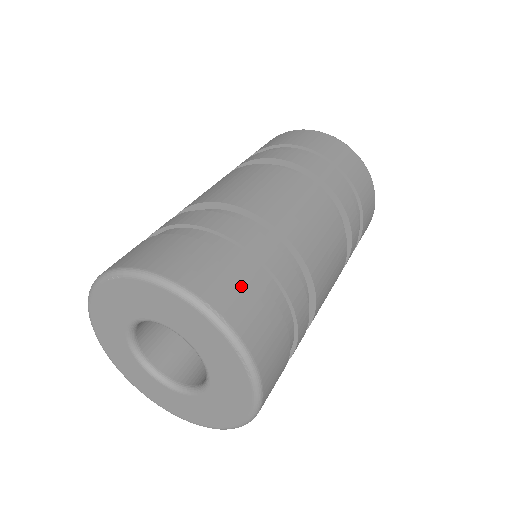
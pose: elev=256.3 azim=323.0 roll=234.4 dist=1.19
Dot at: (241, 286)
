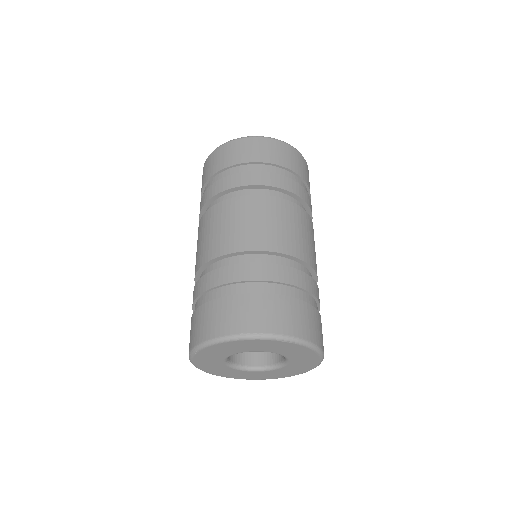
Dot at: occluded
